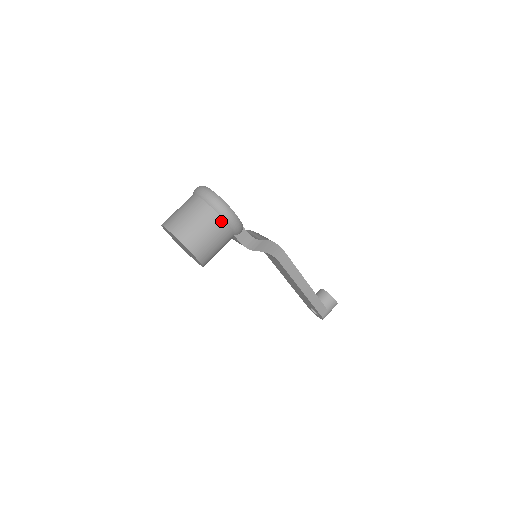
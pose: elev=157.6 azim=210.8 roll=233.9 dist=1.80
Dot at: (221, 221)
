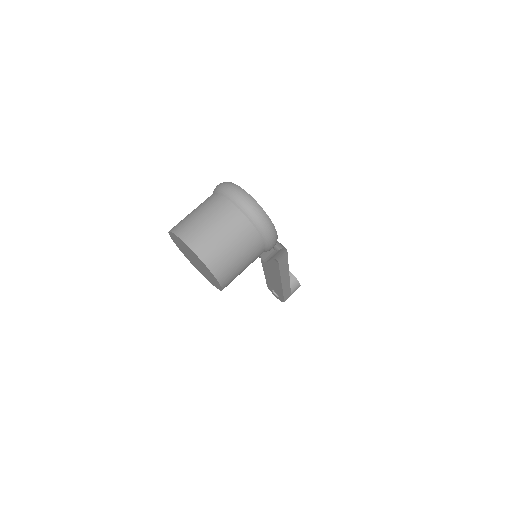
Dot at: (261, 245)
